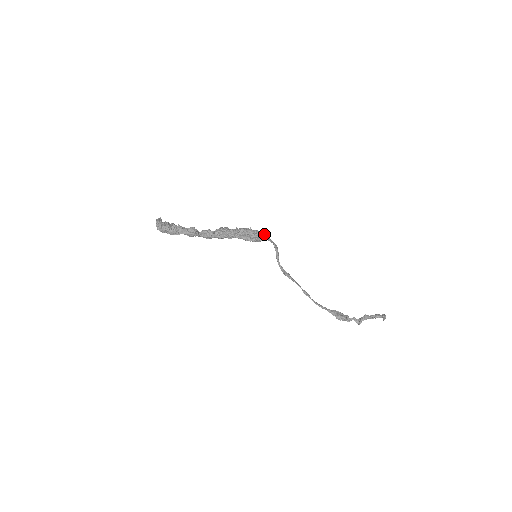
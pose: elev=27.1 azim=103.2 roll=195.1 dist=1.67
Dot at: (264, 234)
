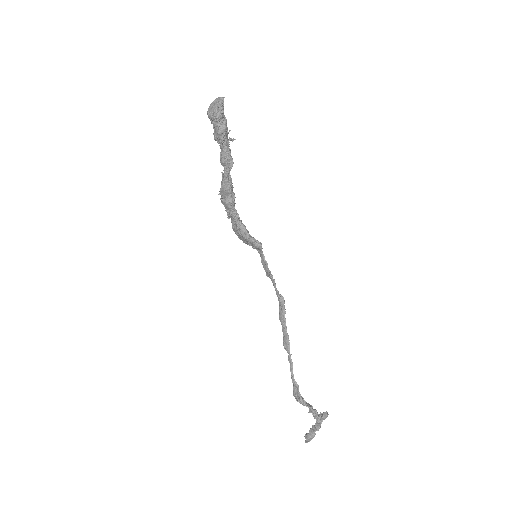
Dot at: occluded
